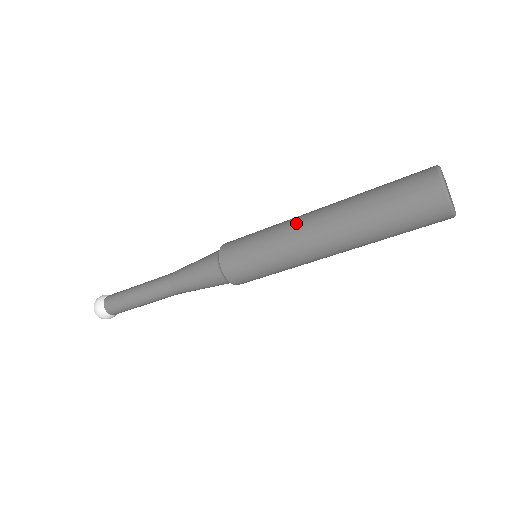
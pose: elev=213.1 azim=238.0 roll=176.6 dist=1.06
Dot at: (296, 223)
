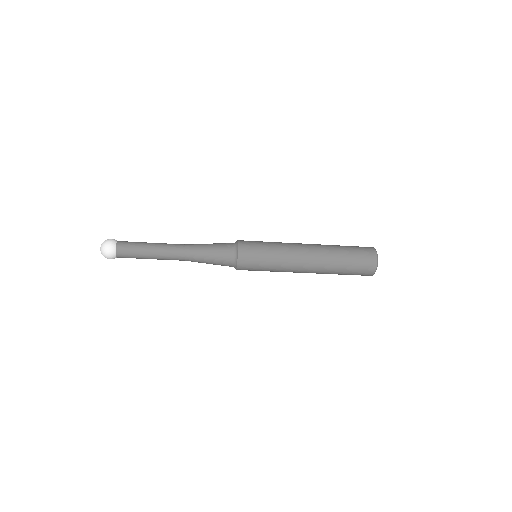
Dot at: (296, 250)
